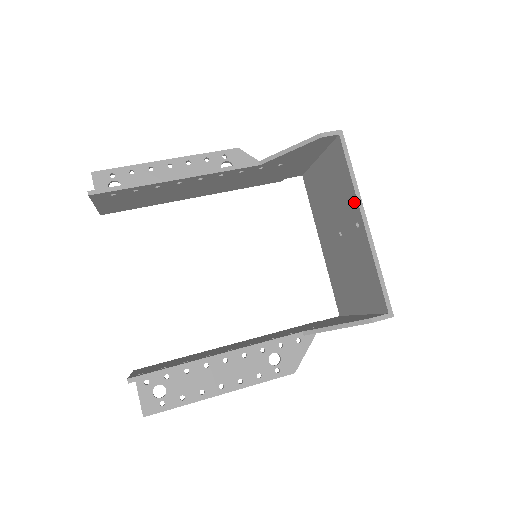
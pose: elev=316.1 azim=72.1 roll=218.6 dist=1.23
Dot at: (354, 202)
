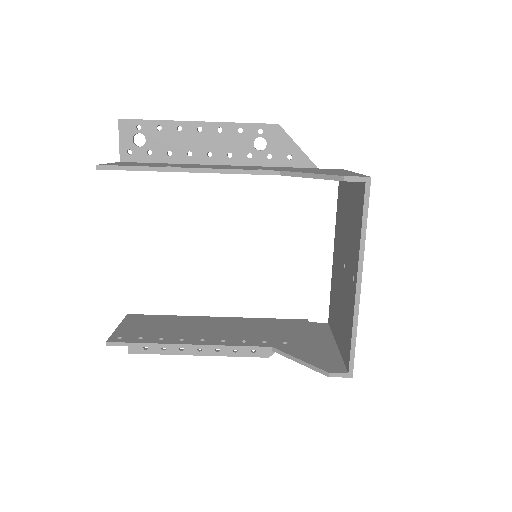
Dot at: (357, 257)
